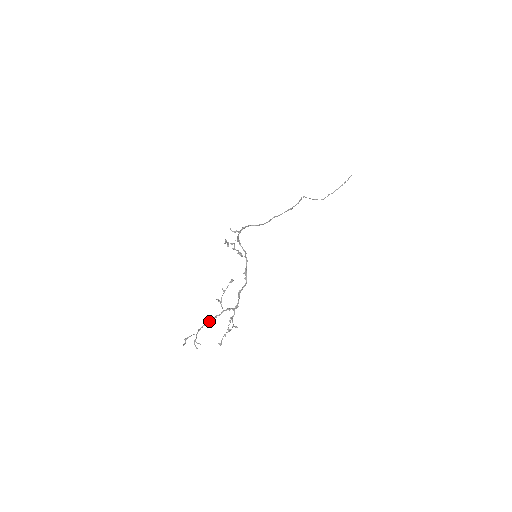
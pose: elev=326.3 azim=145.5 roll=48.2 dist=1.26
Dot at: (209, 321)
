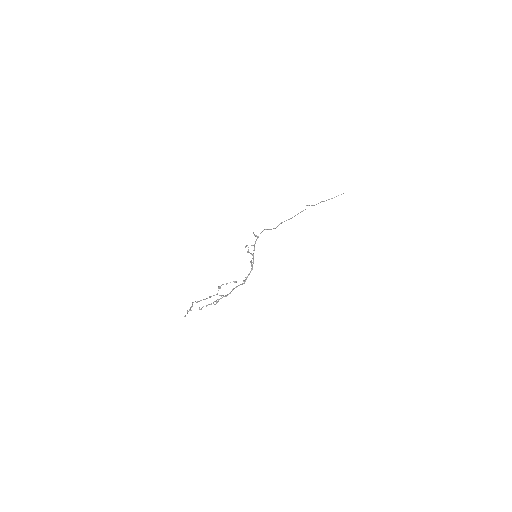
Dot at: (205, 299)
